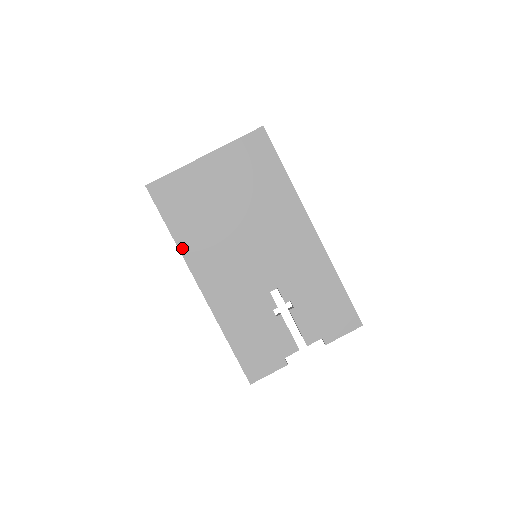
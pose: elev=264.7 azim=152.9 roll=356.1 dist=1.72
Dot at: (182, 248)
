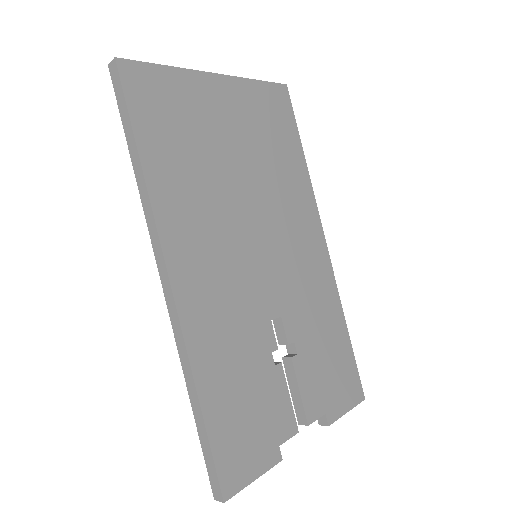
Dot at: (155, 195)
